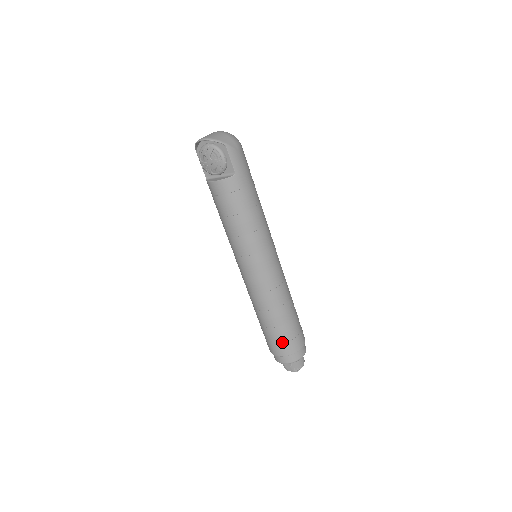
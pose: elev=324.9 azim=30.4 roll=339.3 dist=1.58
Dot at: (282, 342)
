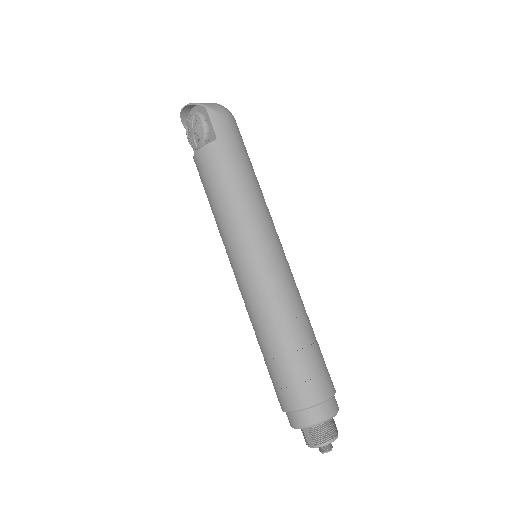
Dot at: (289, 384)
